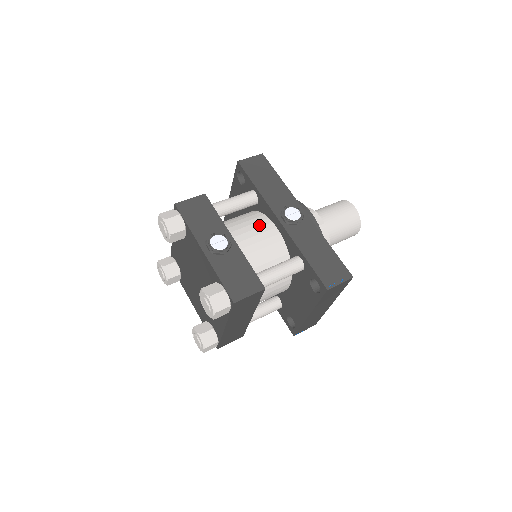
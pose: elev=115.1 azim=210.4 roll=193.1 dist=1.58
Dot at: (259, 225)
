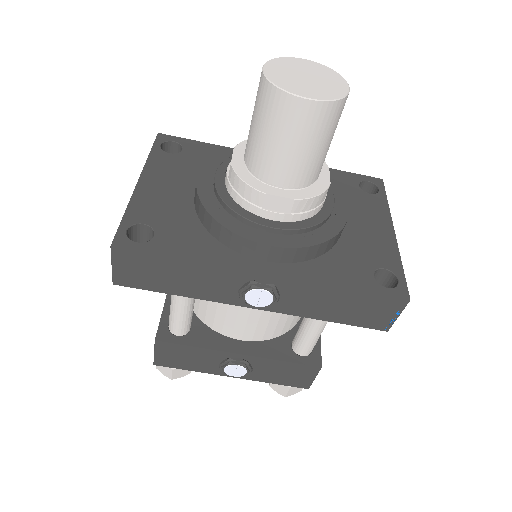
Dot at: occluded
